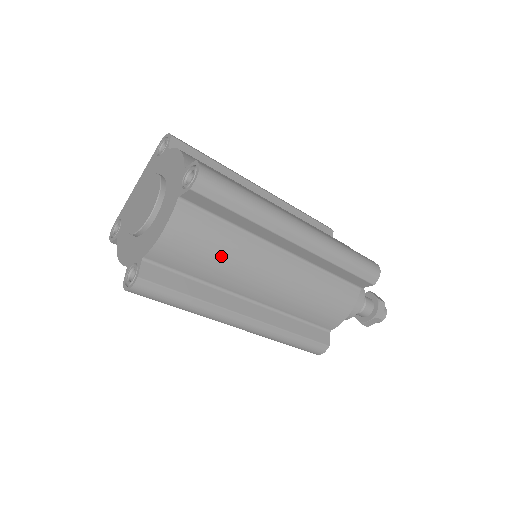
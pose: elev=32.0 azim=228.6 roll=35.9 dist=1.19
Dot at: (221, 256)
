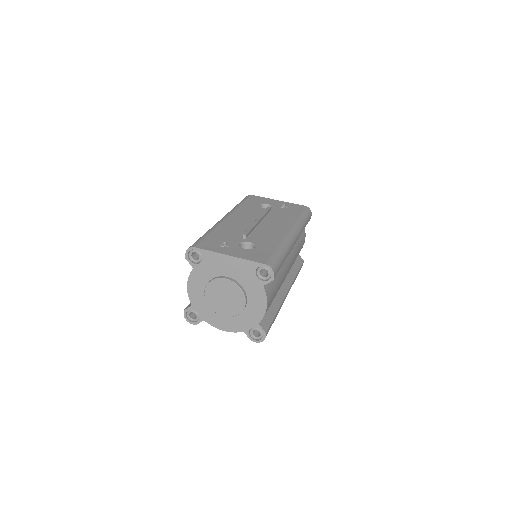
Dot at: occluded
